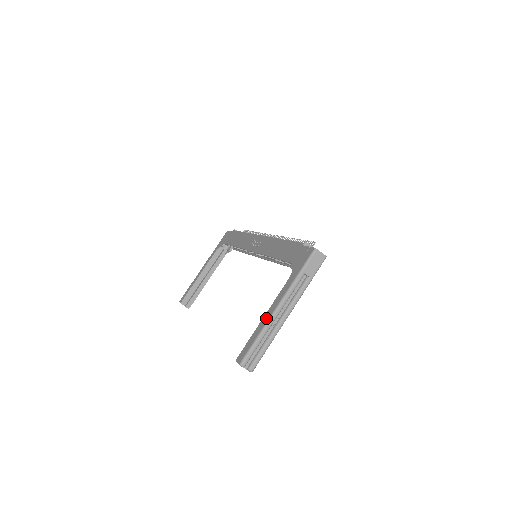
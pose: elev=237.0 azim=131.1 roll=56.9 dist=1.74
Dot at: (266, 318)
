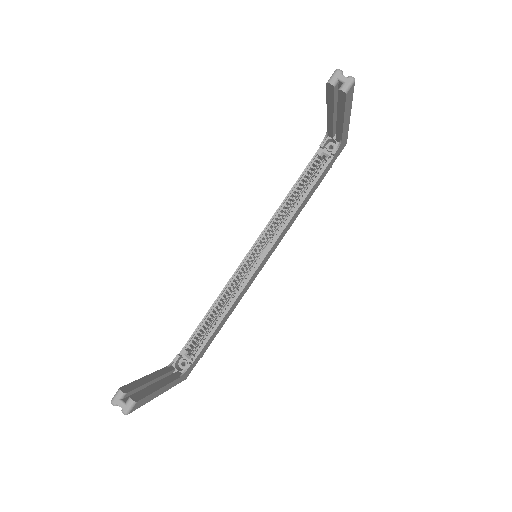
Dot at: occluded
